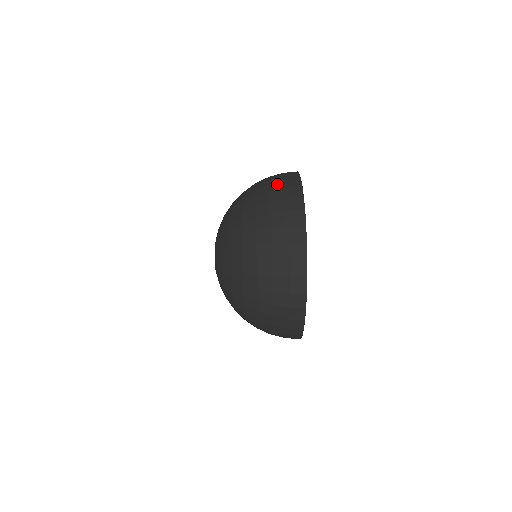
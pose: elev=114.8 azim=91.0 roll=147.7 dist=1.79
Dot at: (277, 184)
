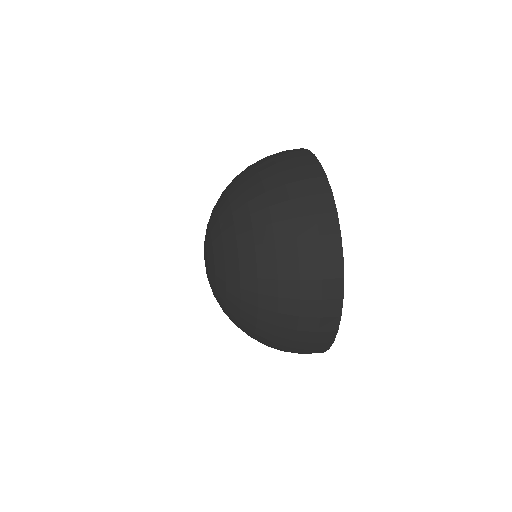
Dot at: occluded
